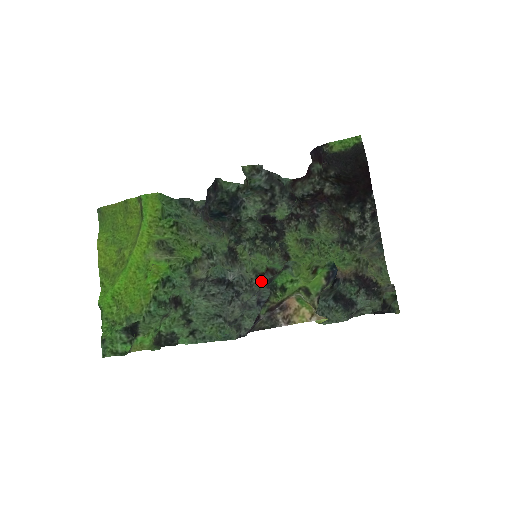
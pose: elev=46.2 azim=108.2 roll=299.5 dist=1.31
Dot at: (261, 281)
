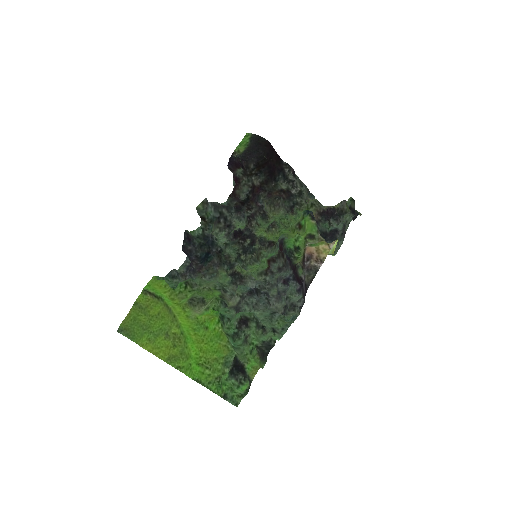
Dot at: (272, 273)
